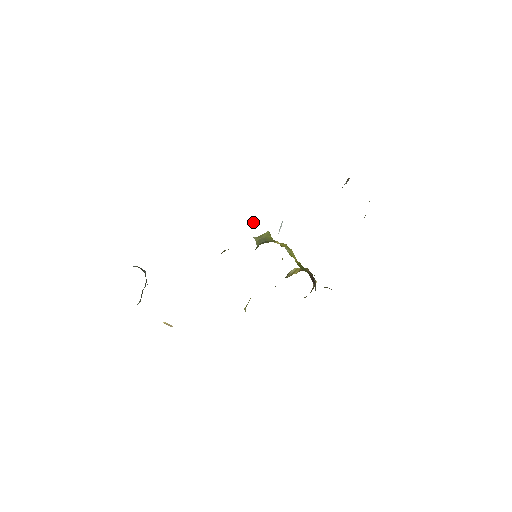
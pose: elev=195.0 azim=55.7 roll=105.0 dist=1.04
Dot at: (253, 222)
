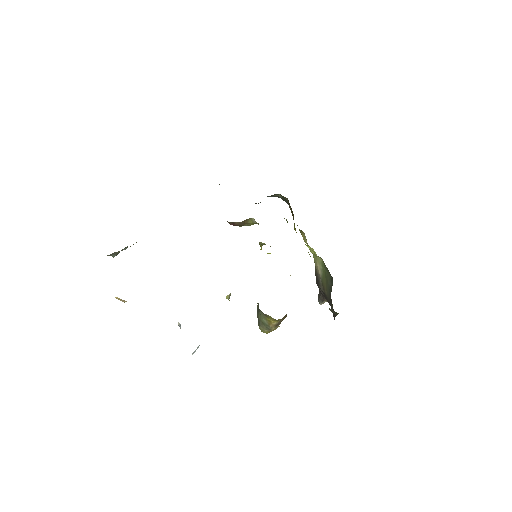
Dot at: occluded
